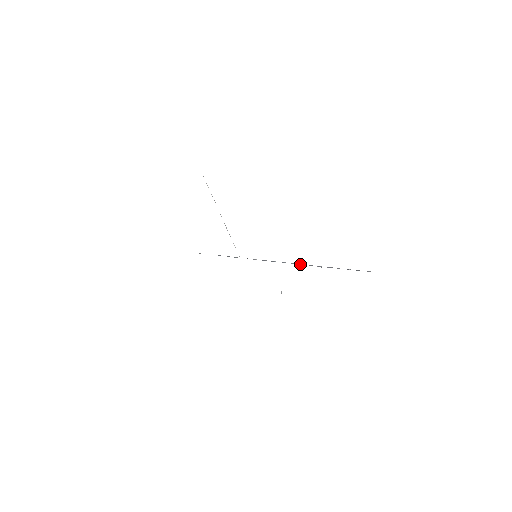
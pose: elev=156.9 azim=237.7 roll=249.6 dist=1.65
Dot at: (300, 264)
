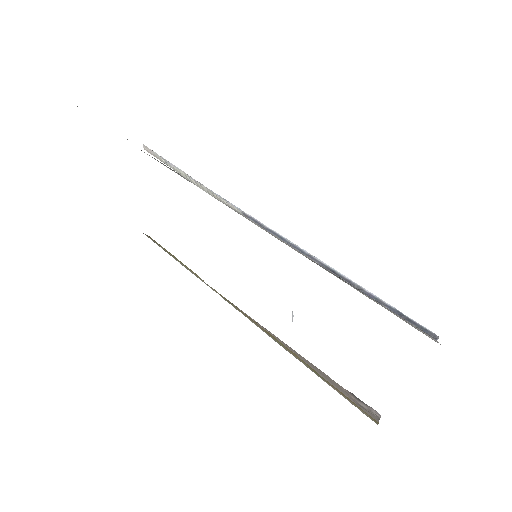
Dot at: (327, 268)
